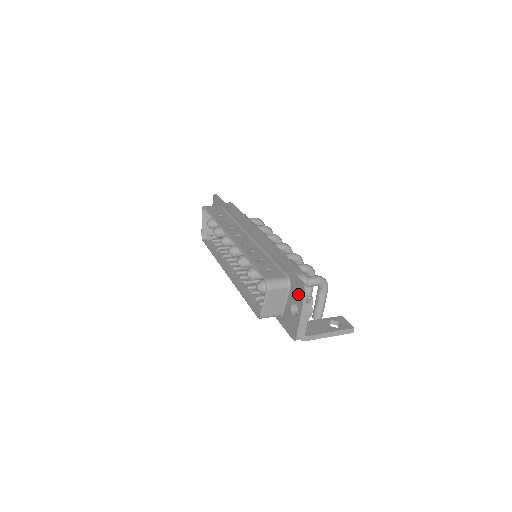
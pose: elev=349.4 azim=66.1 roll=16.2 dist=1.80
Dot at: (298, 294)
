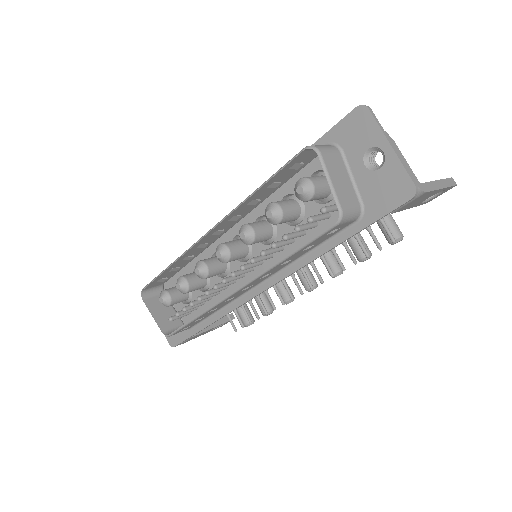
Dot at: (360, 130)
